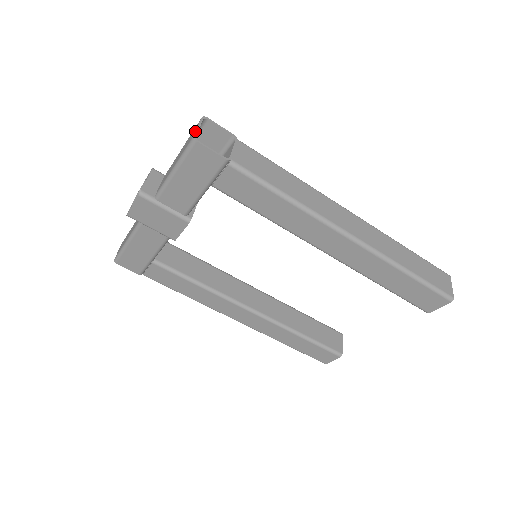
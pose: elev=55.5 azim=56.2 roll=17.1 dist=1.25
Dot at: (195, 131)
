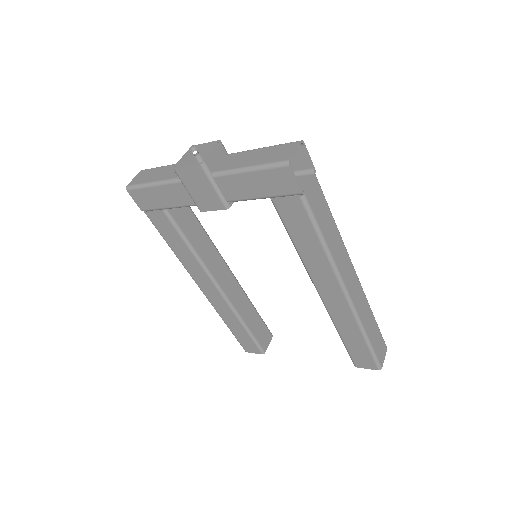
Dot at: (292, 155)
